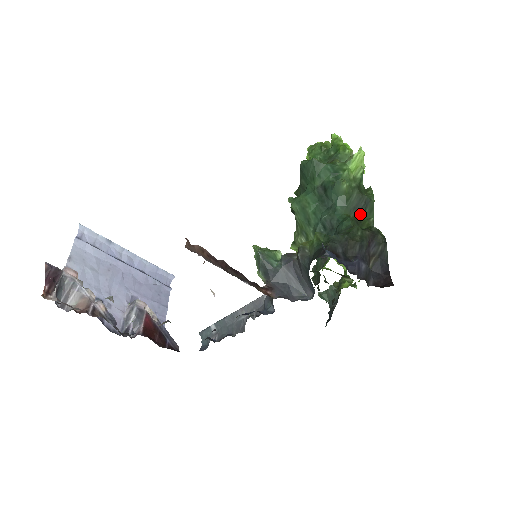
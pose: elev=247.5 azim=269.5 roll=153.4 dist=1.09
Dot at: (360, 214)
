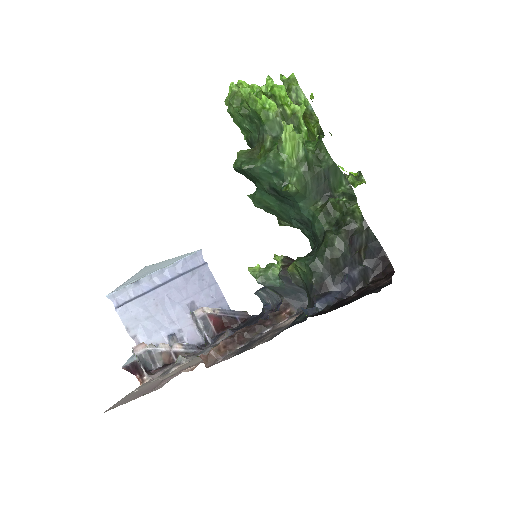
Dot at: (326, 192)
